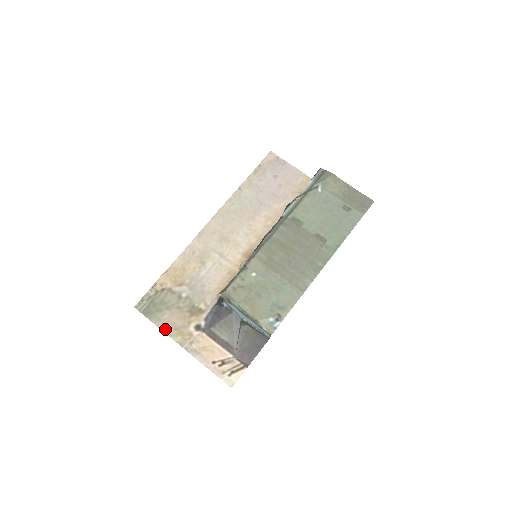
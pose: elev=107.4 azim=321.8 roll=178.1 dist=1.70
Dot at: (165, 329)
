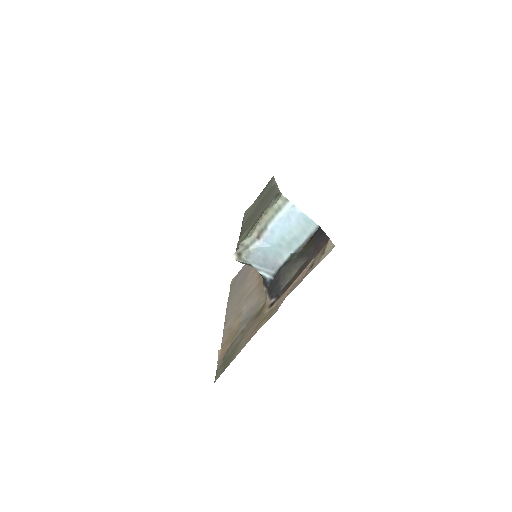
Dot at: (248, 340)
